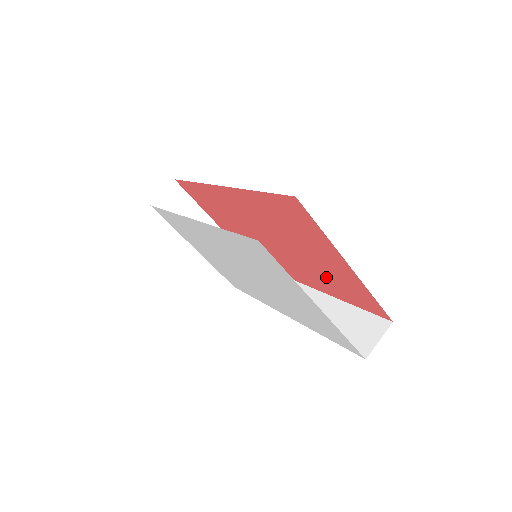
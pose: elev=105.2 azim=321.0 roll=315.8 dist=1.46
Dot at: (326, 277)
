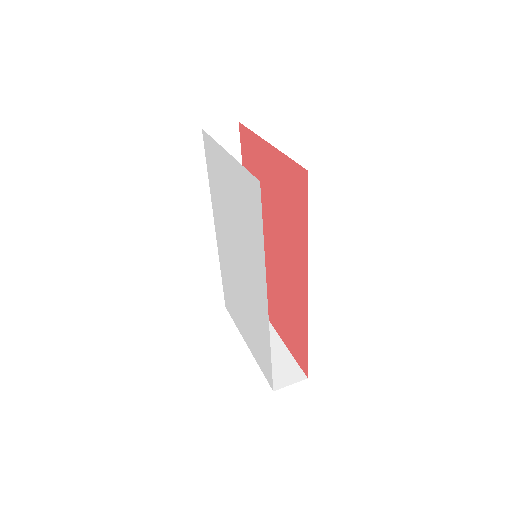
Dot at: (287, 214)
